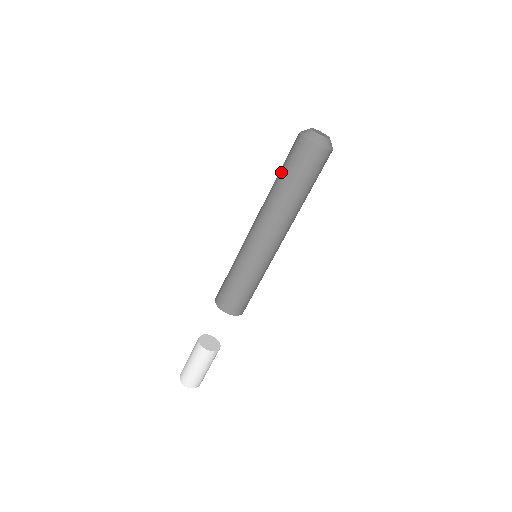
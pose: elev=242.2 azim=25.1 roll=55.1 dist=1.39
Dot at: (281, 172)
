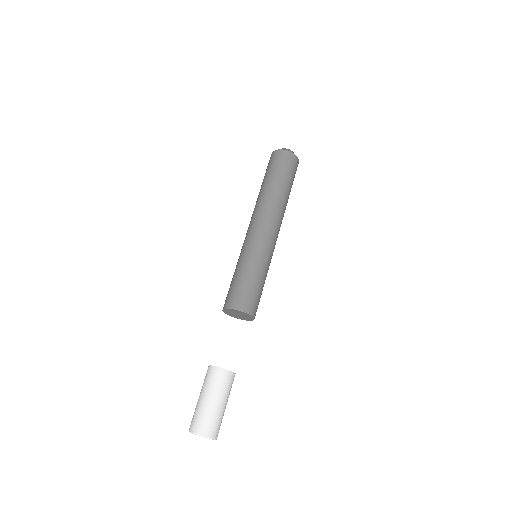
Dot at: occluded
